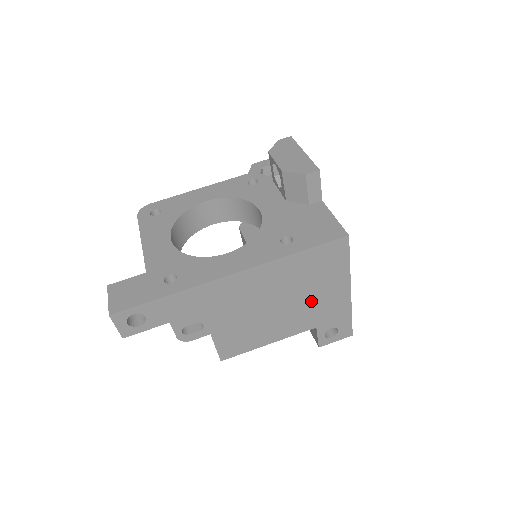
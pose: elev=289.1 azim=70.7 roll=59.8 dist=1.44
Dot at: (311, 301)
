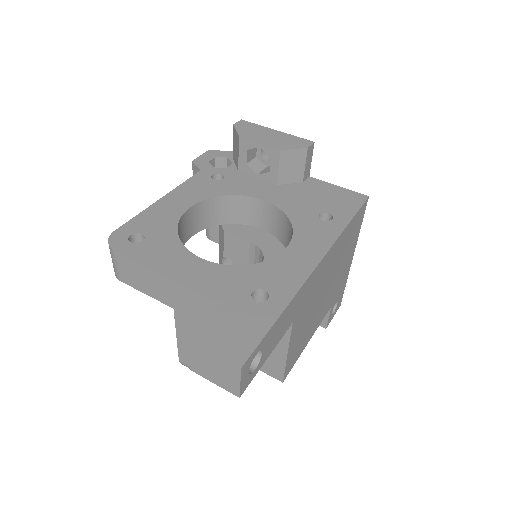
Dot at: (338, 277)
